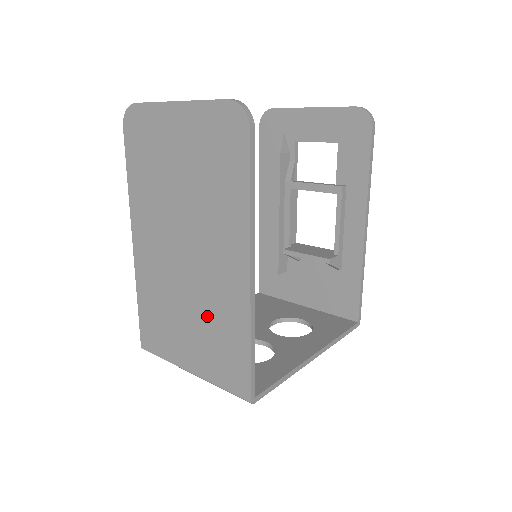
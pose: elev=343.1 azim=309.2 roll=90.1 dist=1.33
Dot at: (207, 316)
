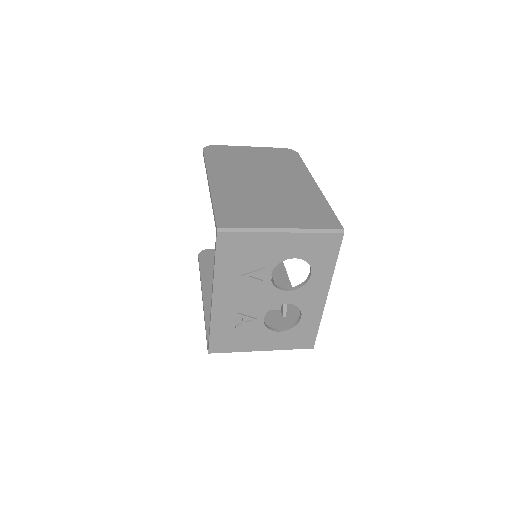
Dot at: (291, 201)
